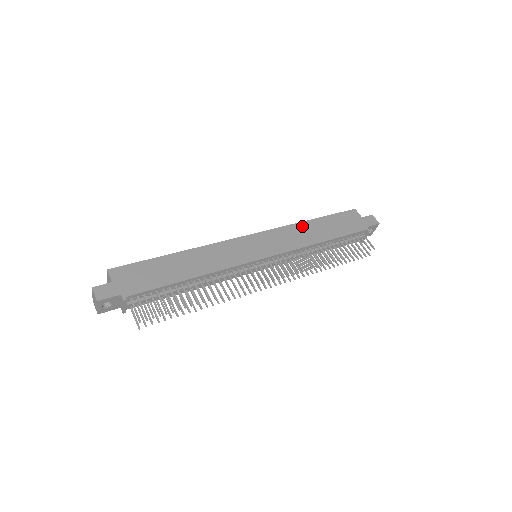
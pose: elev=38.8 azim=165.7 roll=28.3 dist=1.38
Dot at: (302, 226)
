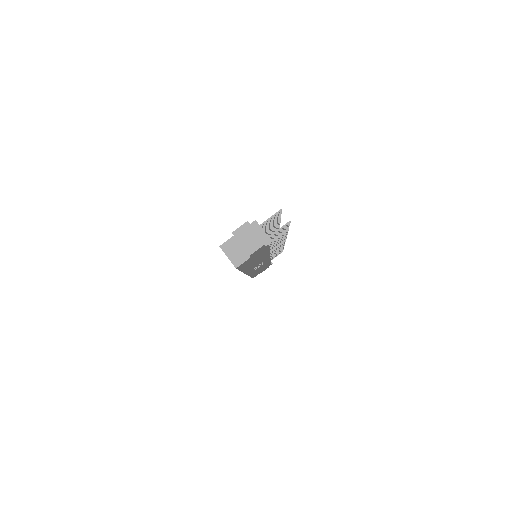
Dot at: occluded
